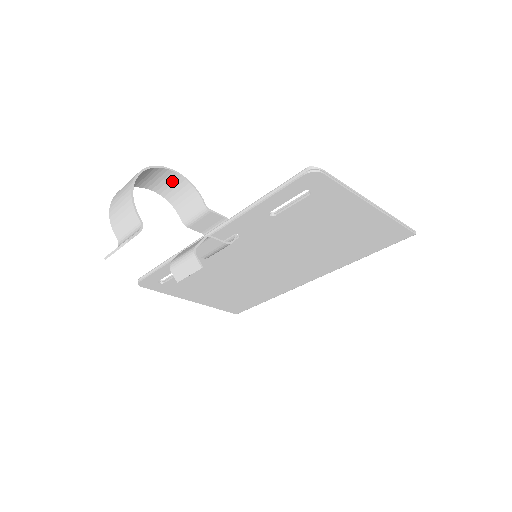
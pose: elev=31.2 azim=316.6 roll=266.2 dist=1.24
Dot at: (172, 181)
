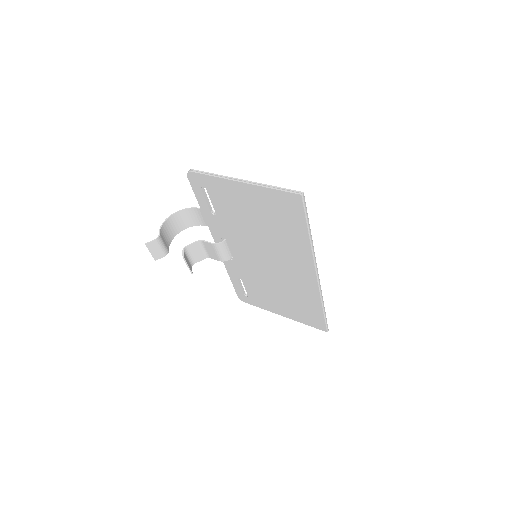
Dot at: occluded
